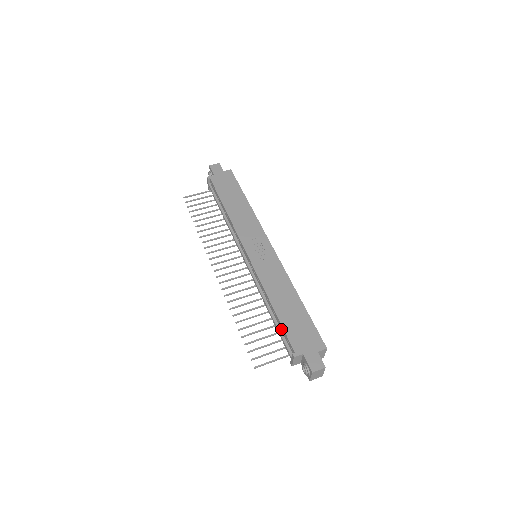
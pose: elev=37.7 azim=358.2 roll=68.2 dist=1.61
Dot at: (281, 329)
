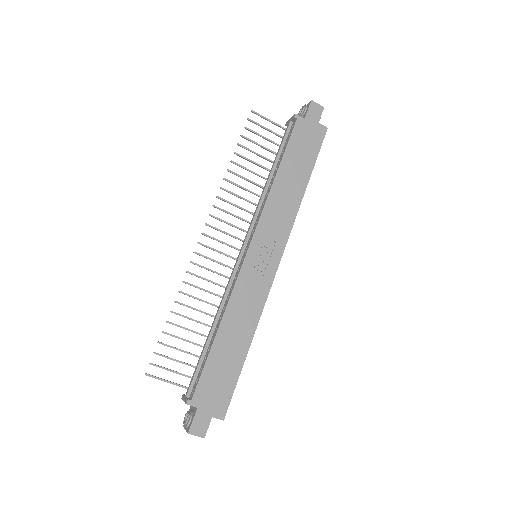
Dot at: (203, 361)
